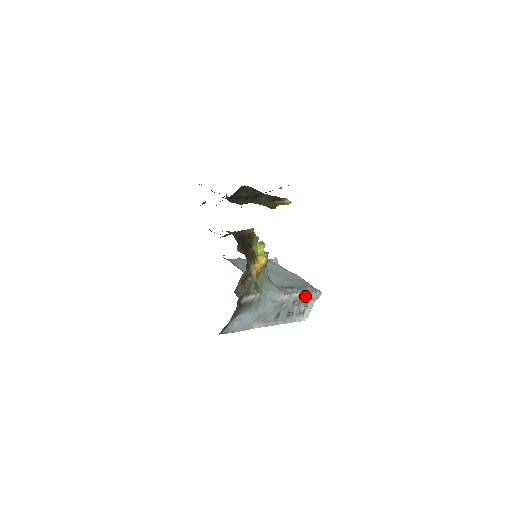
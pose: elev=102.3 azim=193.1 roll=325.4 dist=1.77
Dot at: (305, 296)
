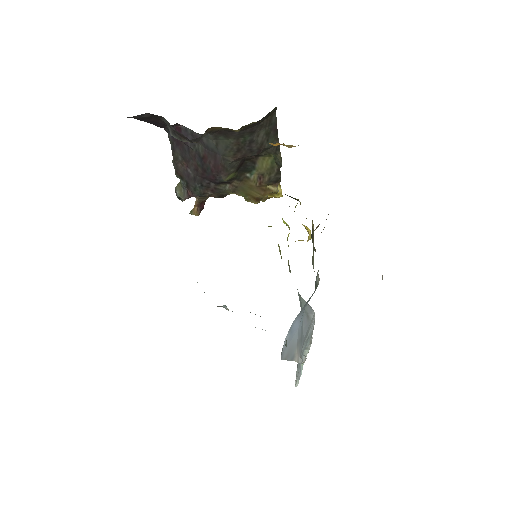
Dot at: occluded
